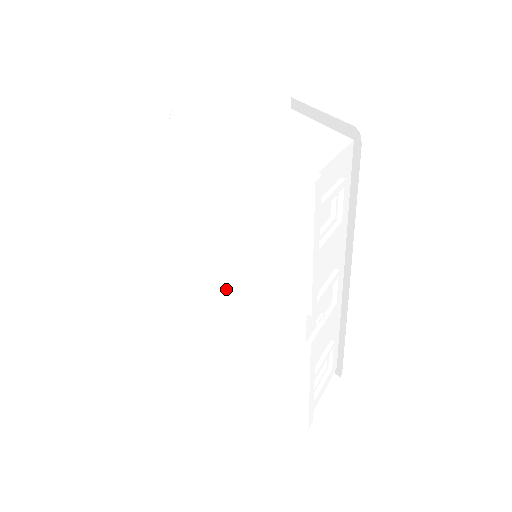
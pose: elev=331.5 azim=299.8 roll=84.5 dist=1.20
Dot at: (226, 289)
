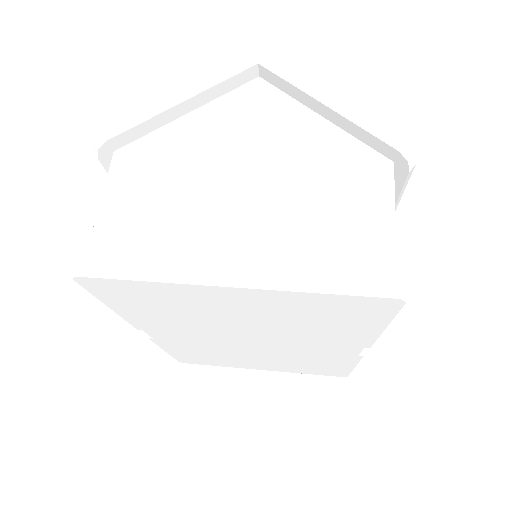
Dot at: (263, 340)
